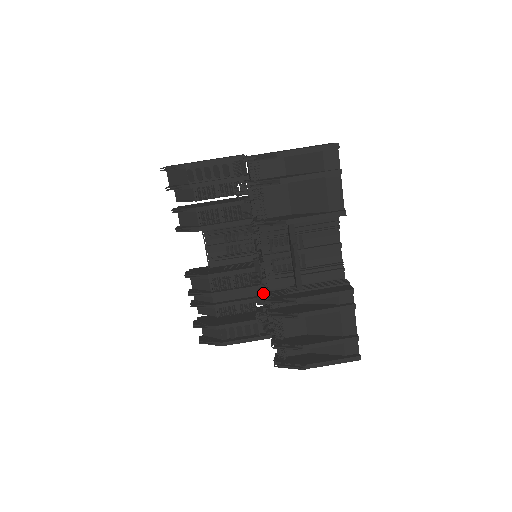
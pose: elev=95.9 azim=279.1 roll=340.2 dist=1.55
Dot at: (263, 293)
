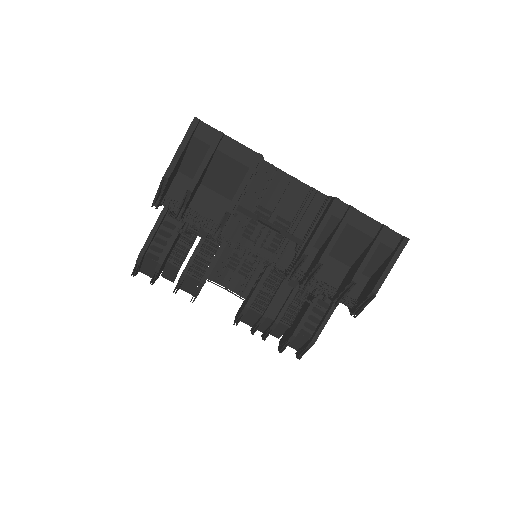
Dot at: occluded
